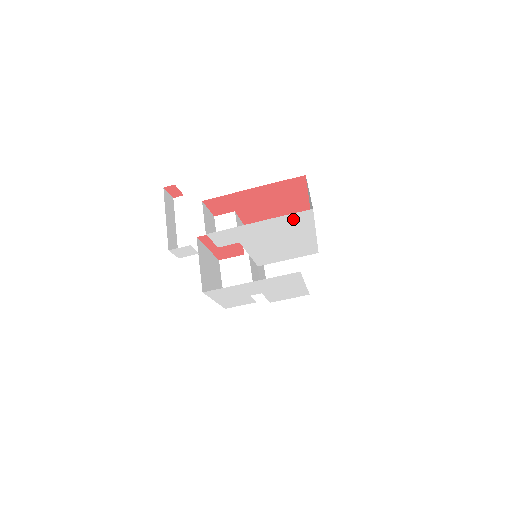
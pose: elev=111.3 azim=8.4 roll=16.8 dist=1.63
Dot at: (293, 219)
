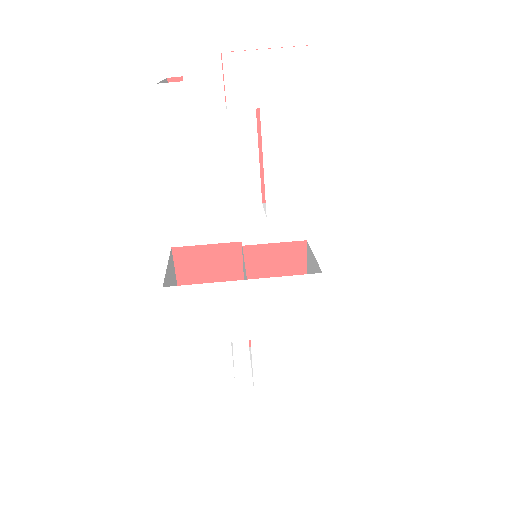
Dot at: (344, 64)
